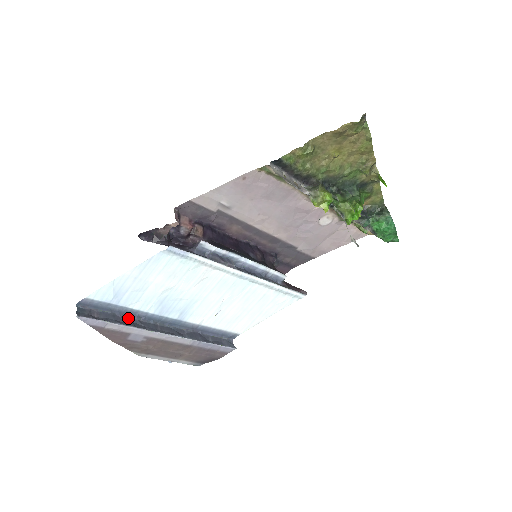
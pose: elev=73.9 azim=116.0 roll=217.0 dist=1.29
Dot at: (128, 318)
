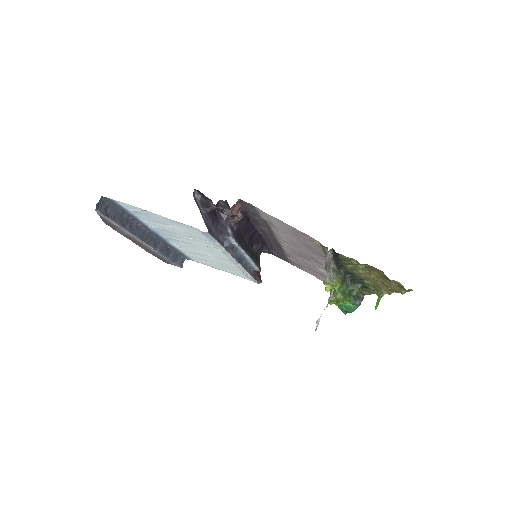
Dot at: (130, 220)
